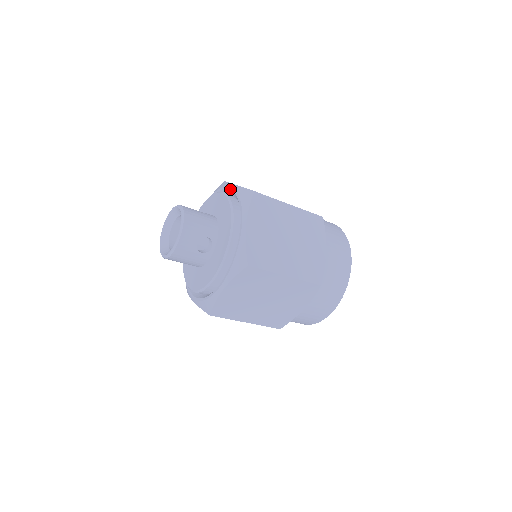
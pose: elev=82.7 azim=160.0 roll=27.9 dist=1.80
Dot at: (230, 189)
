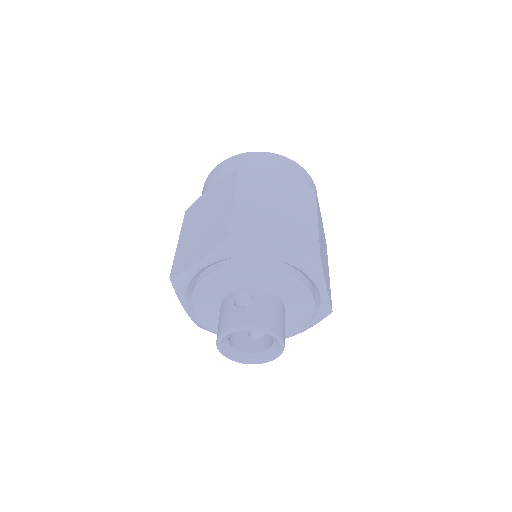
Dot at: (321, 296)
